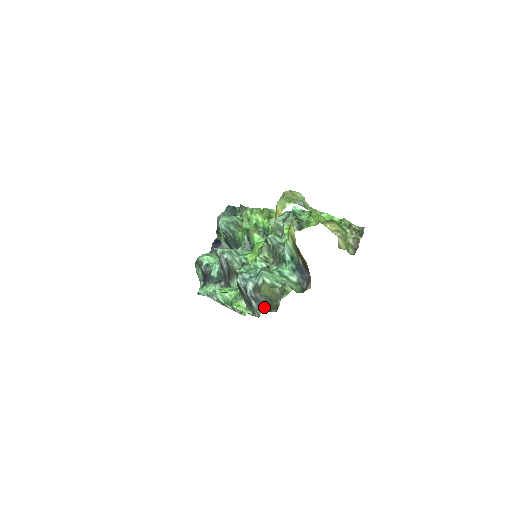
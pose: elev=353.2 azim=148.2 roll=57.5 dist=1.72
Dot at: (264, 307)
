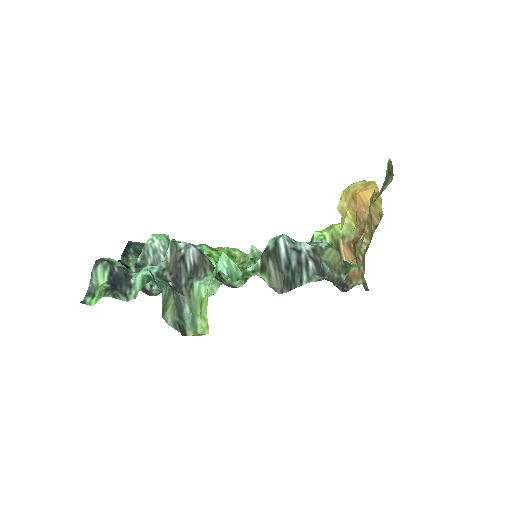
Dot at: (321, 276)
